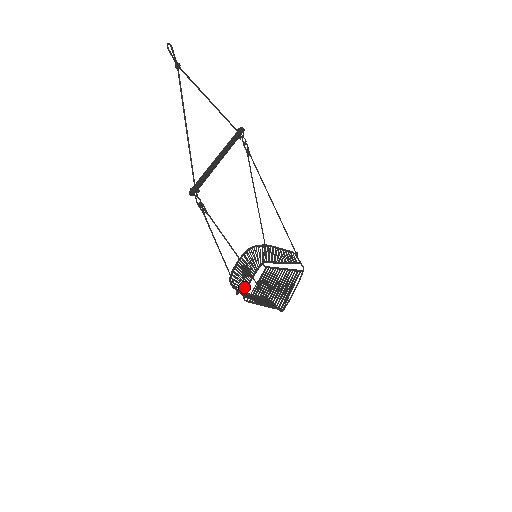
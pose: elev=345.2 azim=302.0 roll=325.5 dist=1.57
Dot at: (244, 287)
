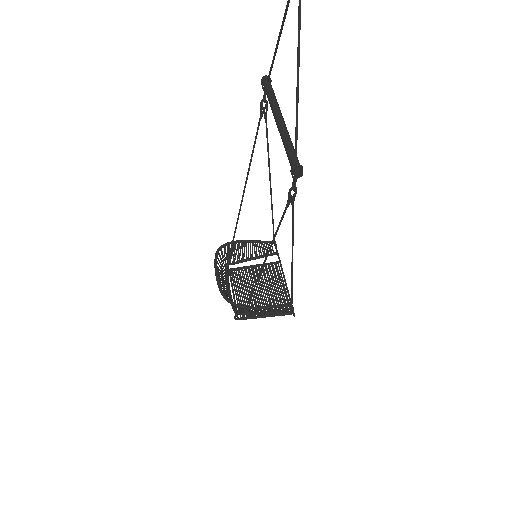
Dot at: occluded
